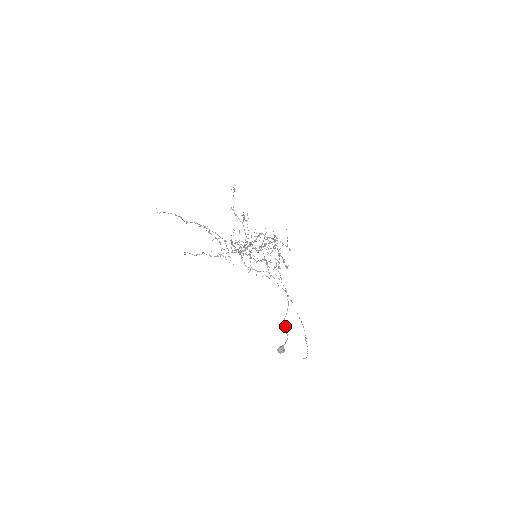
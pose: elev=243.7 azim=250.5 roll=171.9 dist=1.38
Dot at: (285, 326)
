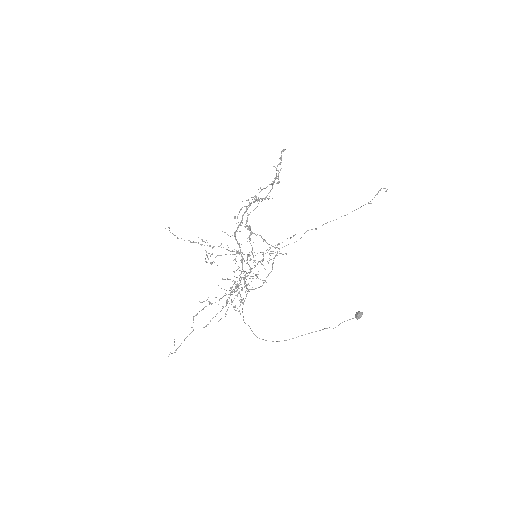
Dot at: occluded
